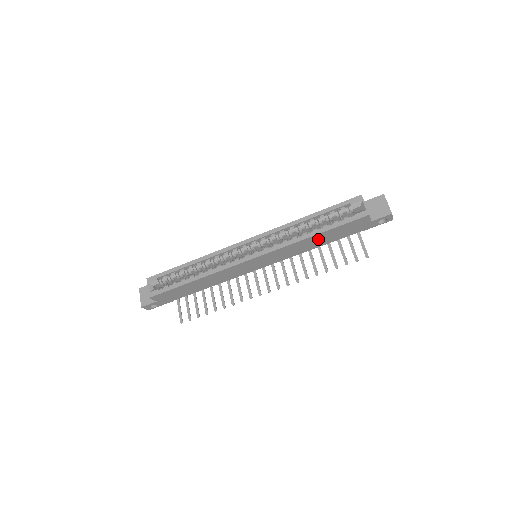
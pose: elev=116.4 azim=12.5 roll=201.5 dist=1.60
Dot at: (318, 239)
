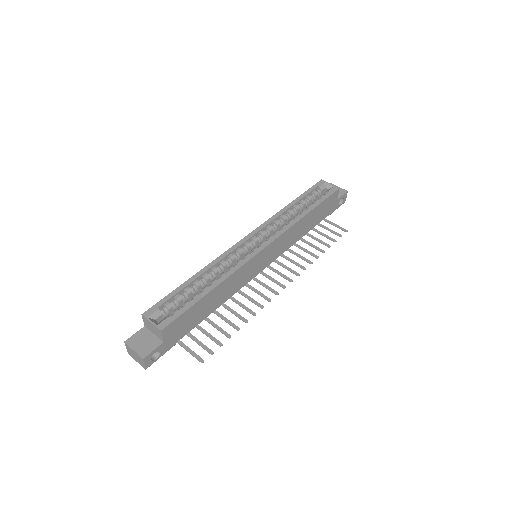
Dot at: (308, 221)
